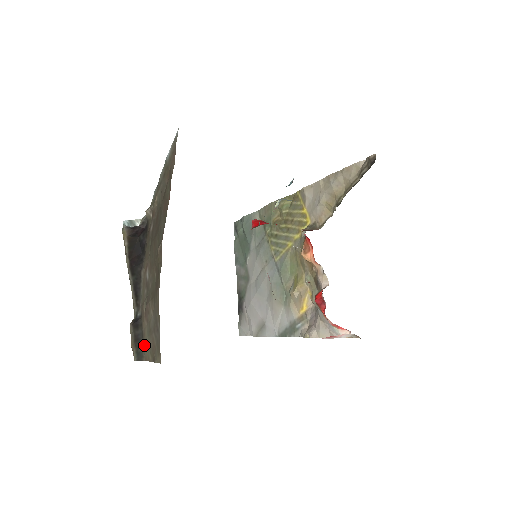
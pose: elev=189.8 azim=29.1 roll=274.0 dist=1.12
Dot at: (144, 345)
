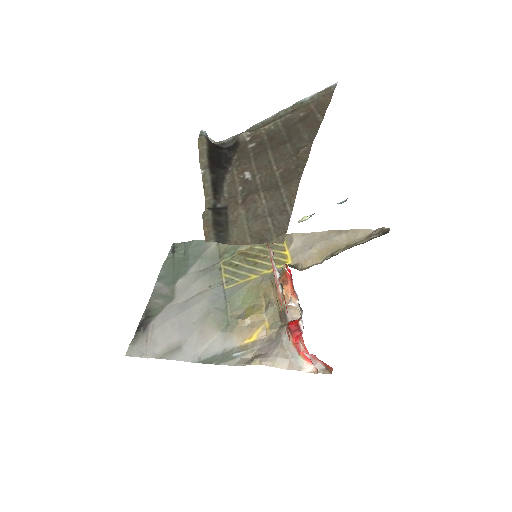
Dot at: (233, 230)
